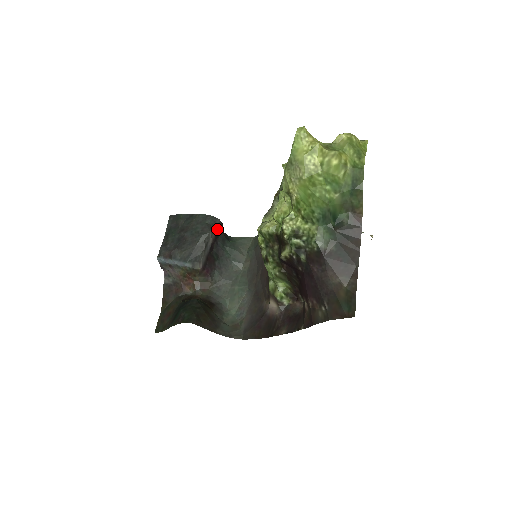
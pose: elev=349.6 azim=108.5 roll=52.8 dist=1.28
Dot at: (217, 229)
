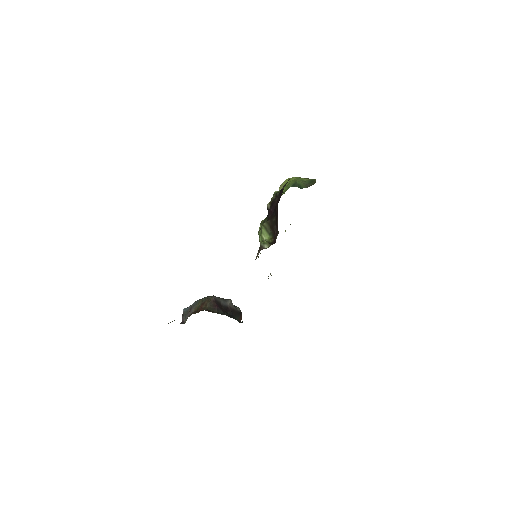
Dot at: (236, 310)
